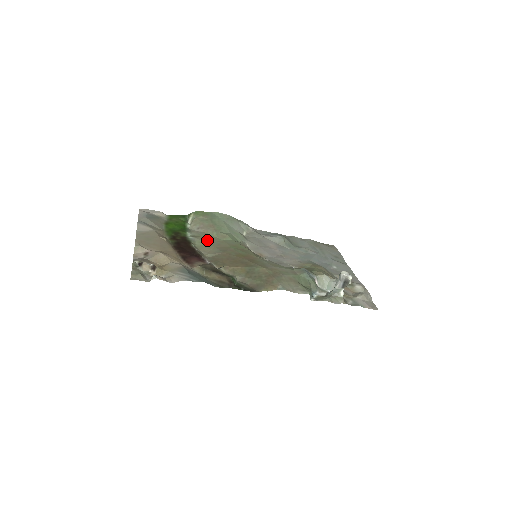
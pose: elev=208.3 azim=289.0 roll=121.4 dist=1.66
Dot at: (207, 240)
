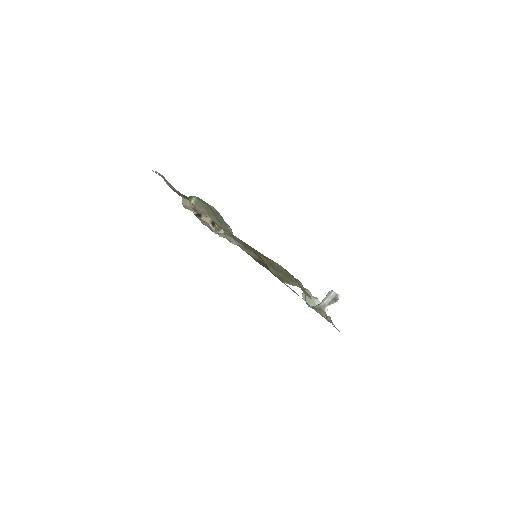
Dot at: occluded
